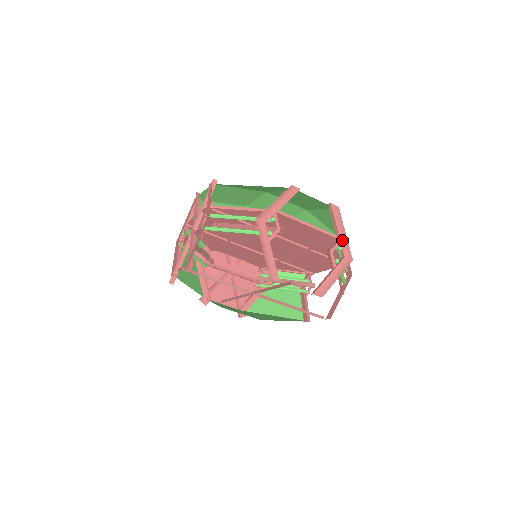
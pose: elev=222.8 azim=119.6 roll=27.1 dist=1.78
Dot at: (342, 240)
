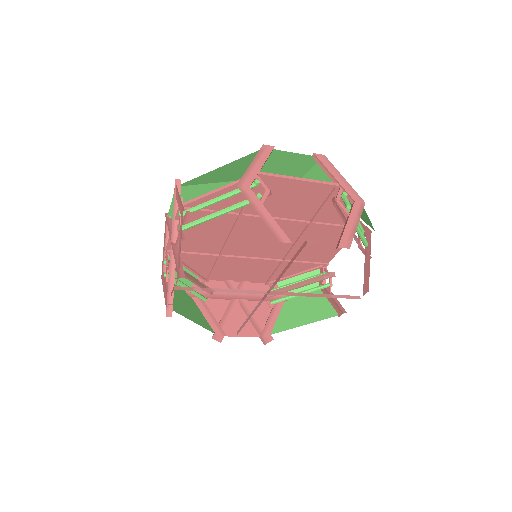
Dot at: (344, 186)
